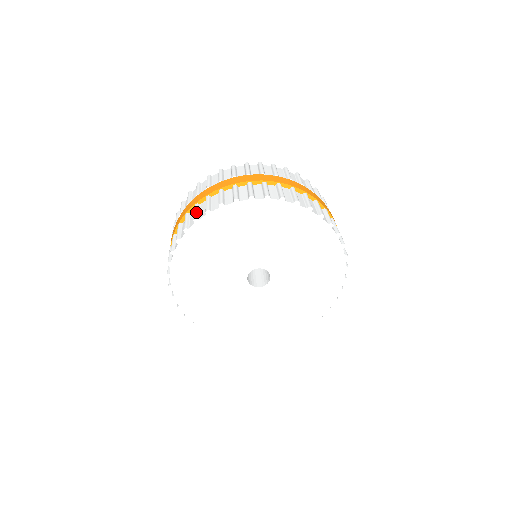
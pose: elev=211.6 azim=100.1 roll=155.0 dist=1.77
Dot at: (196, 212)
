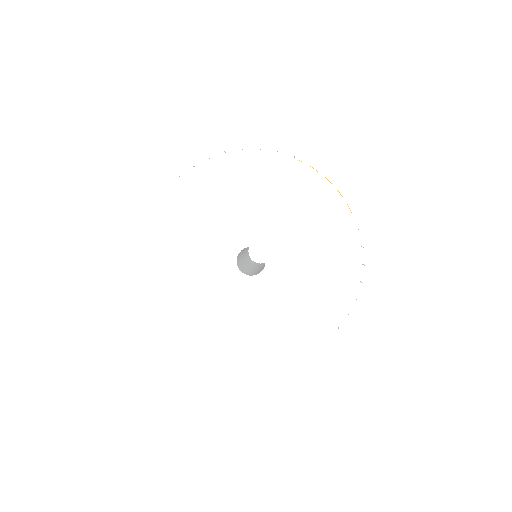
Dot at: occluded
